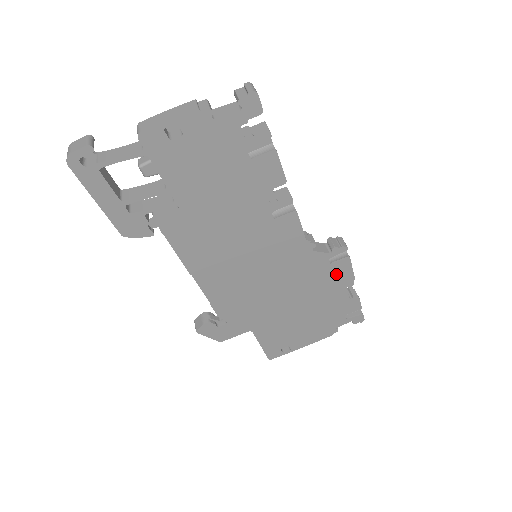
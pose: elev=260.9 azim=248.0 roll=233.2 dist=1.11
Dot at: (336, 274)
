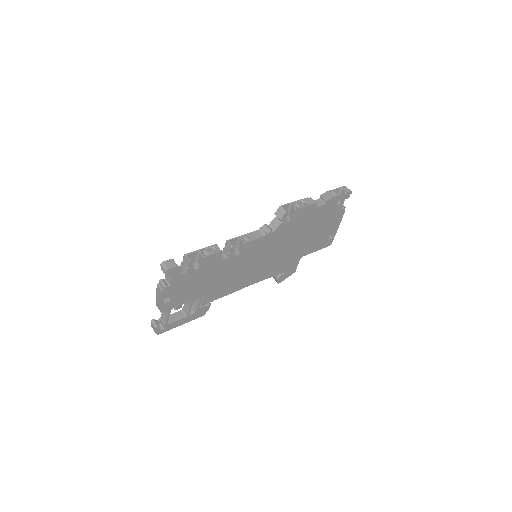
Dot at: (300, 216)
